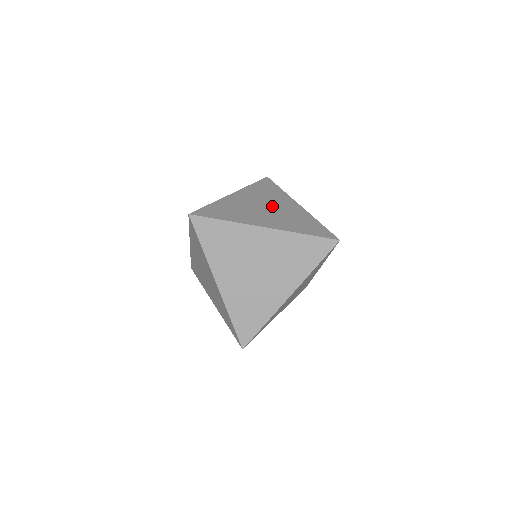
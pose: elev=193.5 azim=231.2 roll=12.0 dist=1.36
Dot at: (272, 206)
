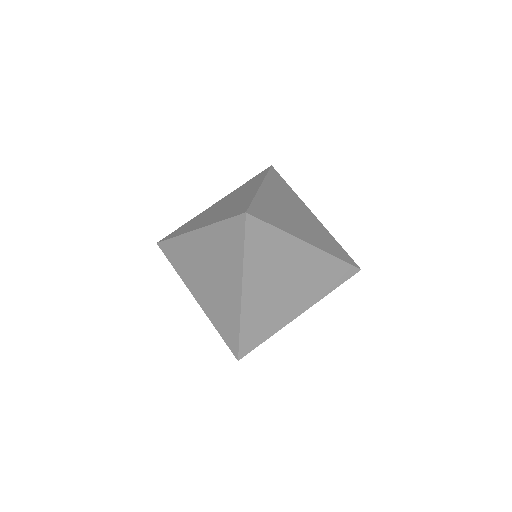
Dot at: (298, 213)
